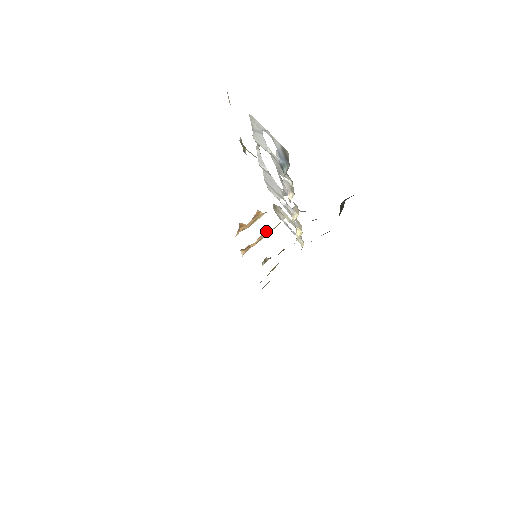
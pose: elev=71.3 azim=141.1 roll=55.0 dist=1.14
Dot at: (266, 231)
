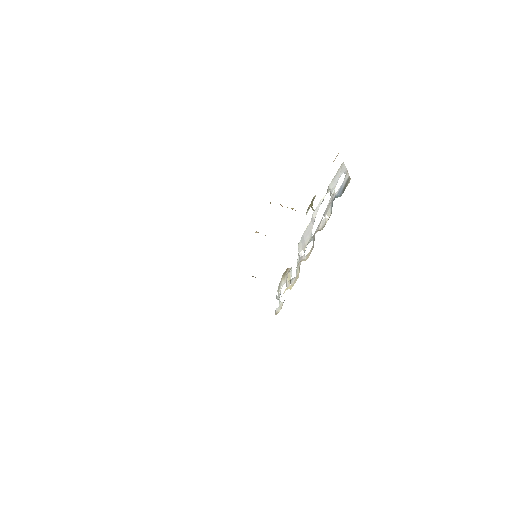
Dot at: occluded
